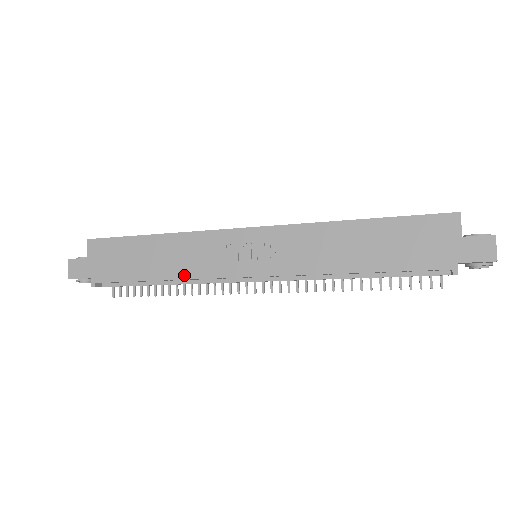
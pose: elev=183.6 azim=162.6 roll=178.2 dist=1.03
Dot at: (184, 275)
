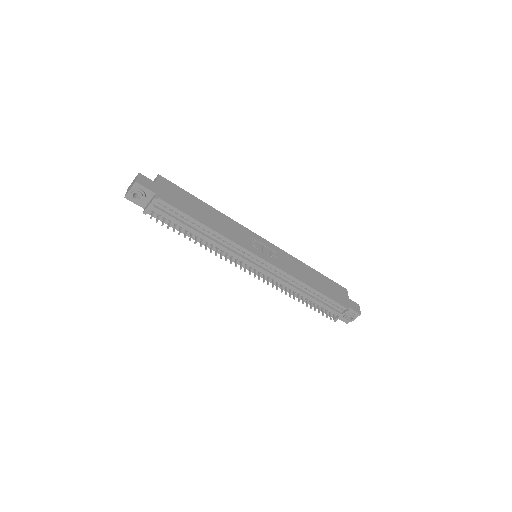
Dot at: (224, 234)
